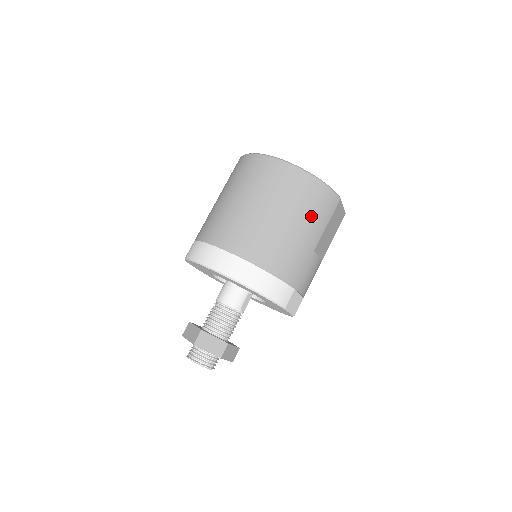
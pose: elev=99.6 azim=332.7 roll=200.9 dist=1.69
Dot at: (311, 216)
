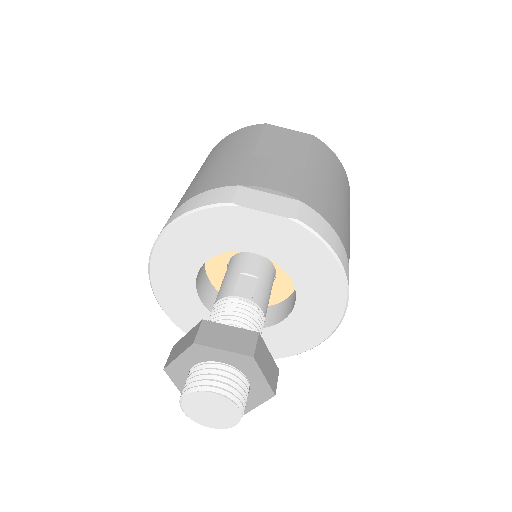
Dot at: (227, 148)
